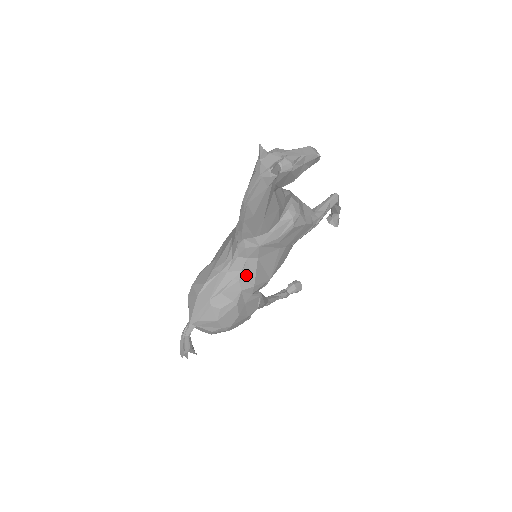
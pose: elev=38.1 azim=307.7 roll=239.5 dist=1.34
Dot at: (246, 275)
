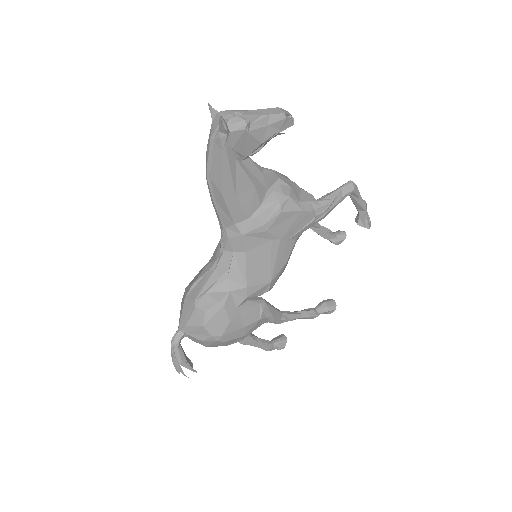
Dot at: (235, 273)
